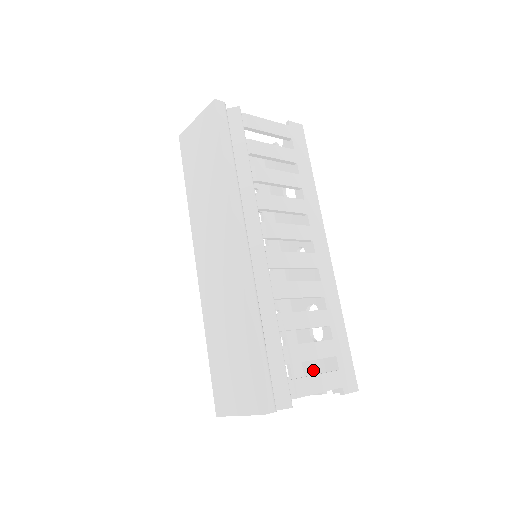
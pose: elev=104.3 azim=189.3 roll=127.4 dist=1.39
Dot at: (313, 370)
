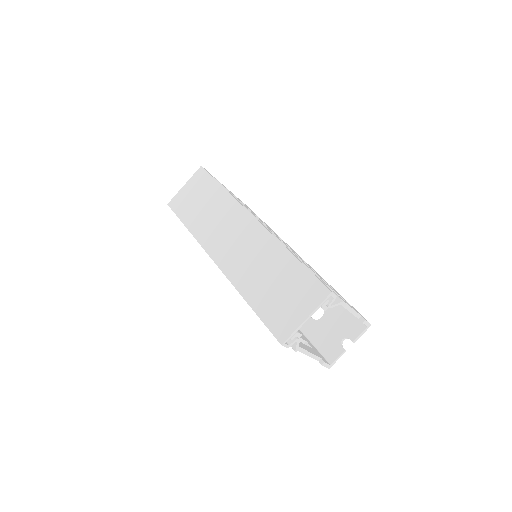
Dot at: (327, 340)
